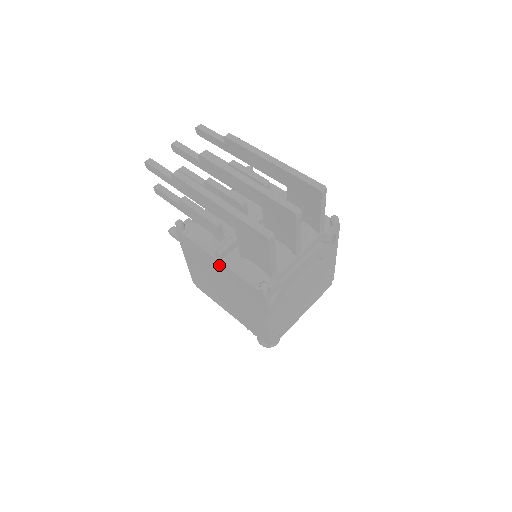
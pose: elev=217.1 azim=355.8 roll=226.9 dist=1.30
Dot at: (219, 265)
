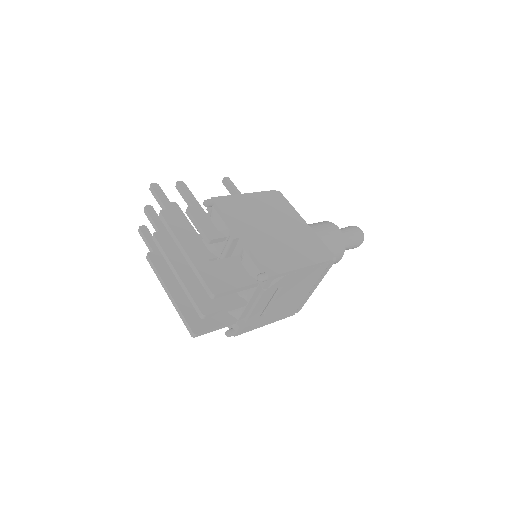
Dot at: occluded
